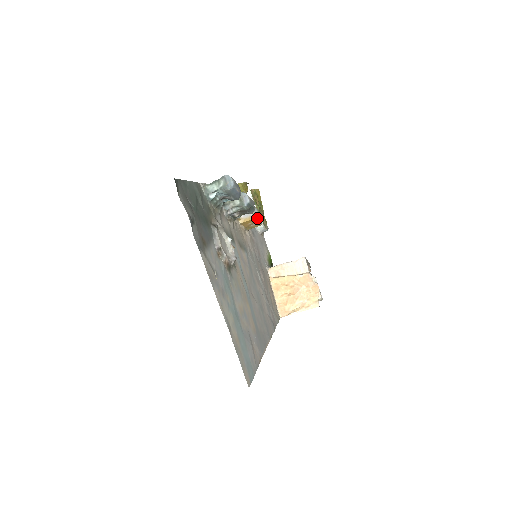
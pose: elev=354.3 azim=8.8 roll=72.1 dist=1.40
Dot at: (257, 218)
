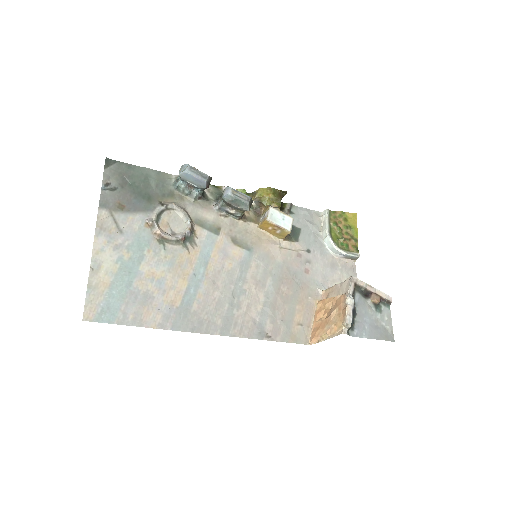
Dot at: (276, 222)
